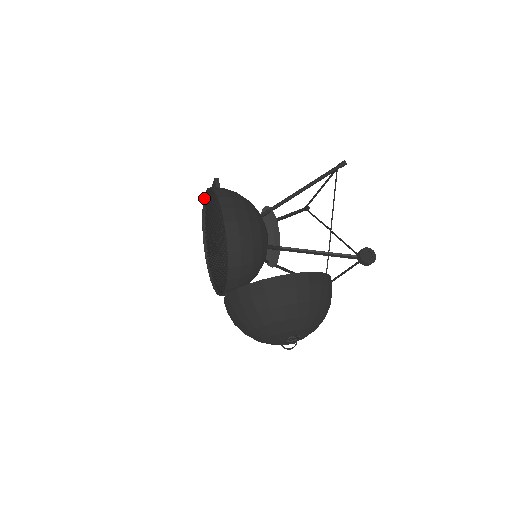
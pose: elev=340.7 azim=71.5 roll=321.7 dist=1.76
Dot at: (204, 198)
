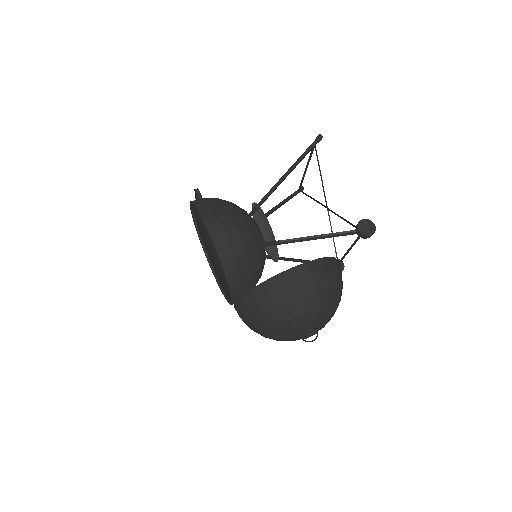
Dot at: (191, 211)
